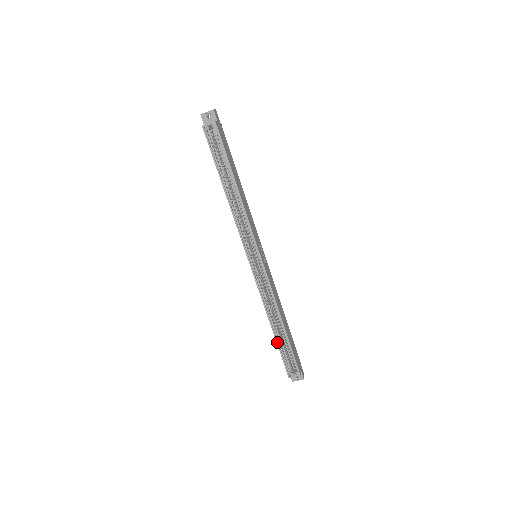
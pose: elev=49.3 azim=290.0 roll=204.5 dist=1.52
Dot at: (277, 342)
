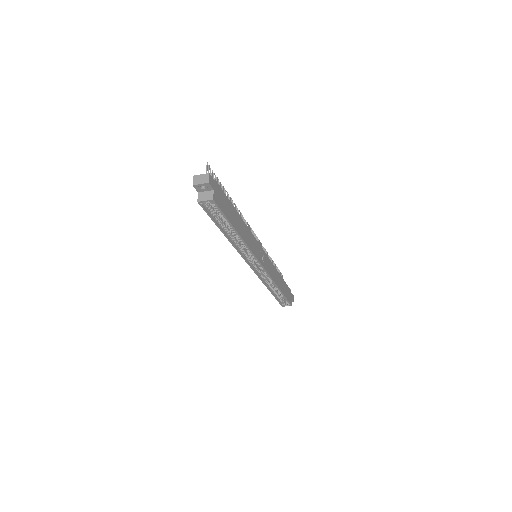
Dot at: (274, 296)
